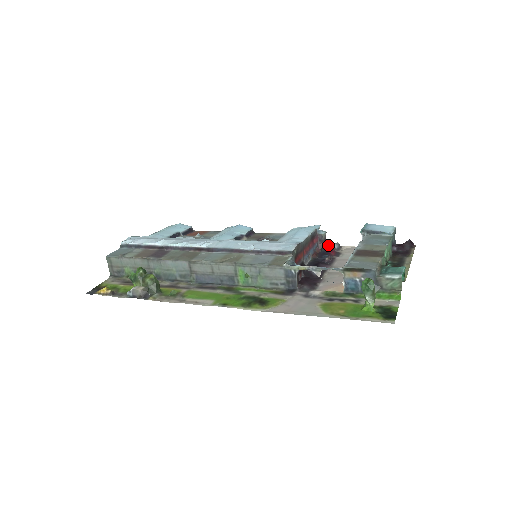
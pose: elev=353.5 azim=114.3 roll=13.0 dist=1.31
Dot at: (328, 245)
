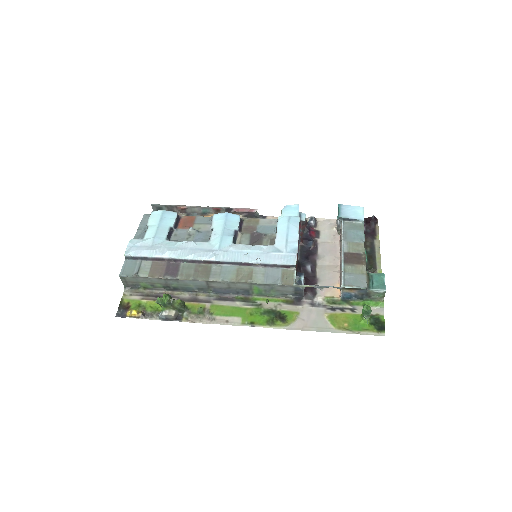
Dot at: (308, 225)
